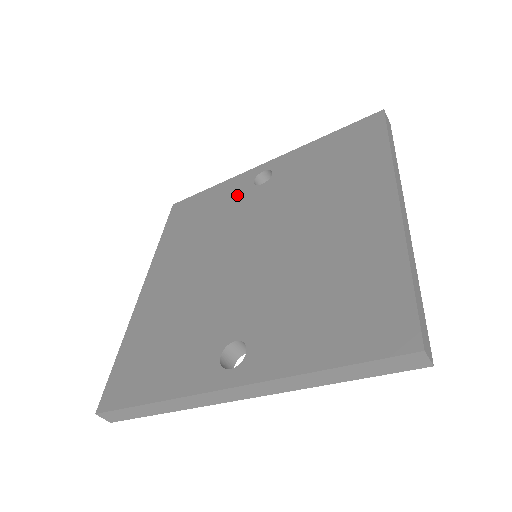
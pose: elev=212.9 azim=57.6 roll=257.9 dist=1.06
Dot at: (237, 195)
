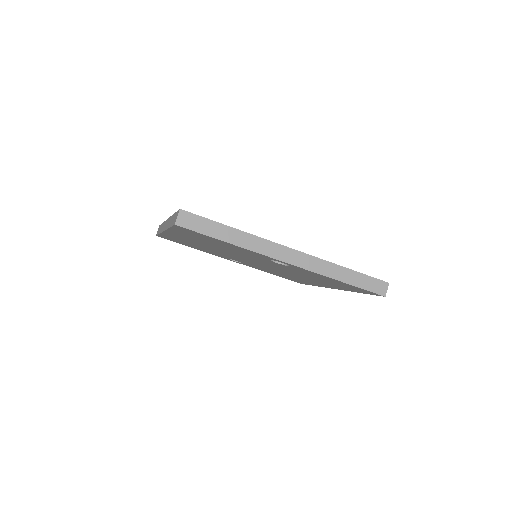
Dot at: occluded
